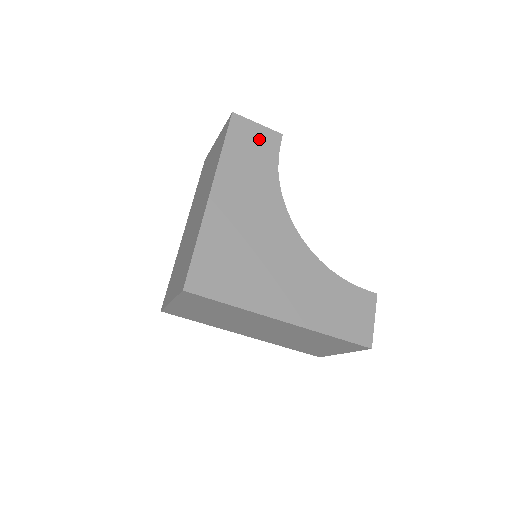
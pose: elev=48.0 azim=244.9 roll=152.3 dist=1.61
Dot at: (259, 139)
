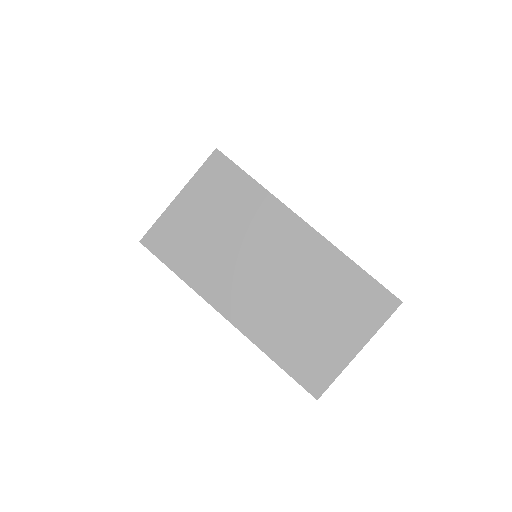
Dot at: occluded
